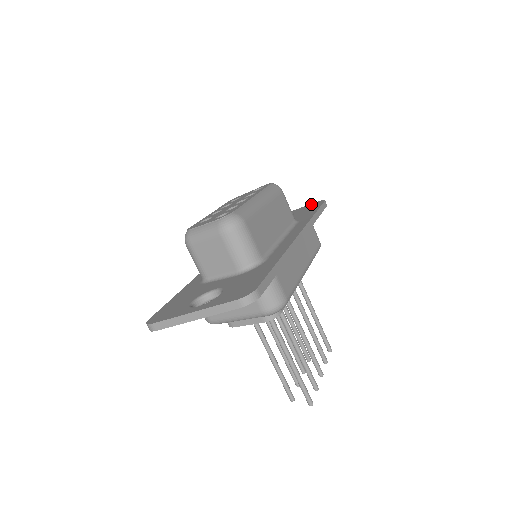
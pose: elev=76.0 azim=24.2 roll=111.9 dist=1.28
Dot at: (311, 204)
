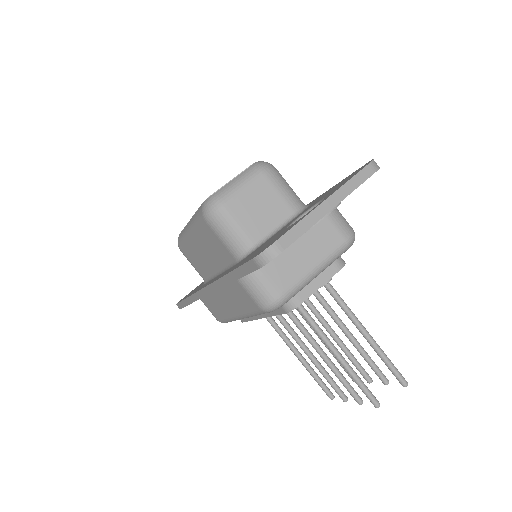
Dot at: occluded
